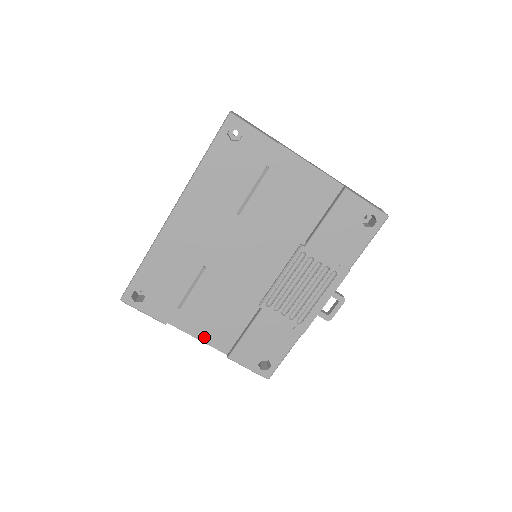
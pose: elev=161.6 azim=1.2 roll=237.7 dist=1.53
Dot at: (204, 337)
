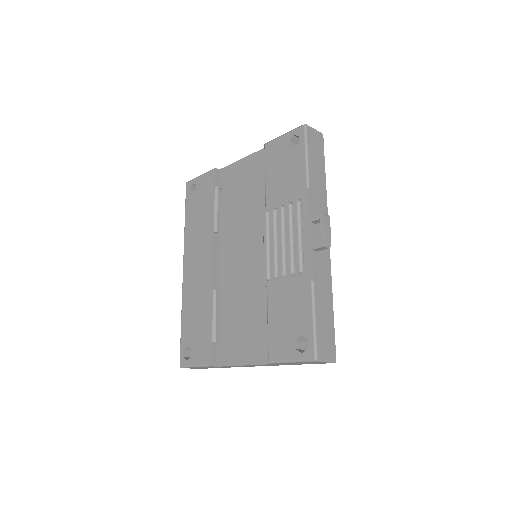
Dot at: (247, 359)
